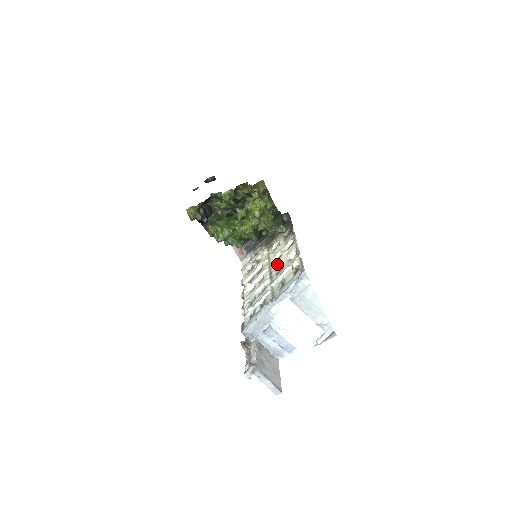
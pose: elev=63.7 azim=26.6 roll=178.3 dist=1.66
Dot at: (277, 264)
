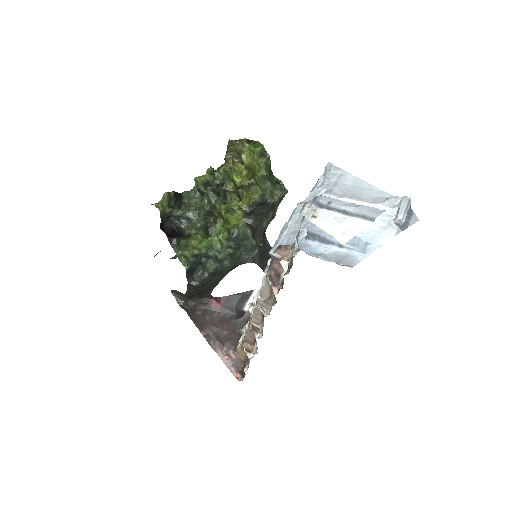
Dot at: occluded
